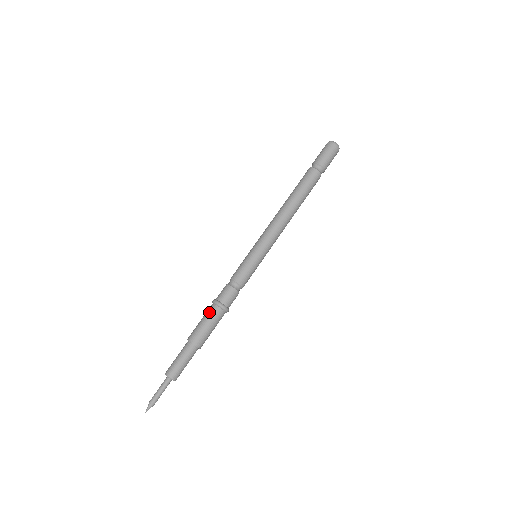
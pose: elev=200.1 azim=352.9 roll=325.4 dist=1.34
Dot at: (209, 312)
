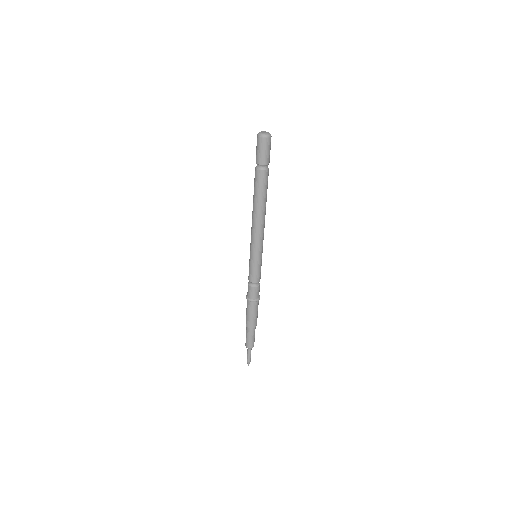
Dot at: (247, 305)
